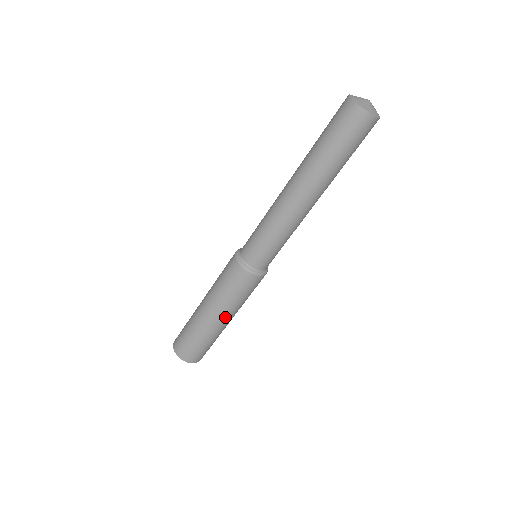
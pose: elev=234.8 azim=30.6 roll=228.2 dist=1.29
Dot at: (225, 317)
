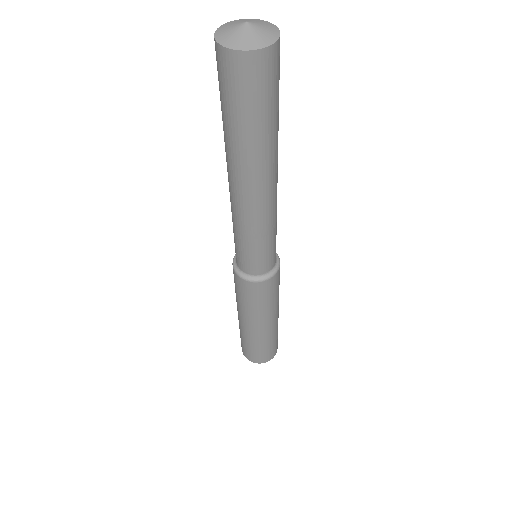
Dot at: (246, 320)
